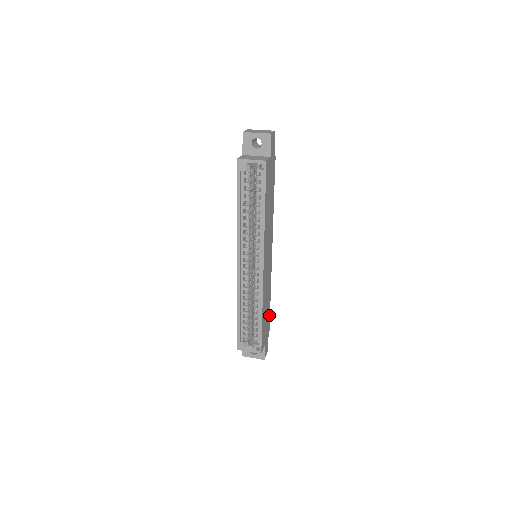
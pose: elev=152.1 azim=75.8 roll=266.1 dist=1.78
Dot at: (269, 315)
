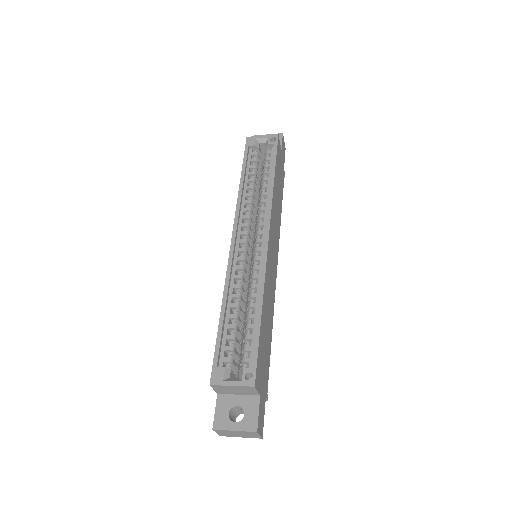
Dot at: (268, 364)
